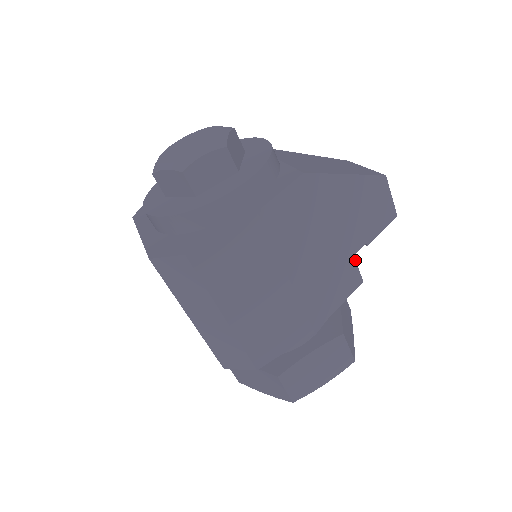
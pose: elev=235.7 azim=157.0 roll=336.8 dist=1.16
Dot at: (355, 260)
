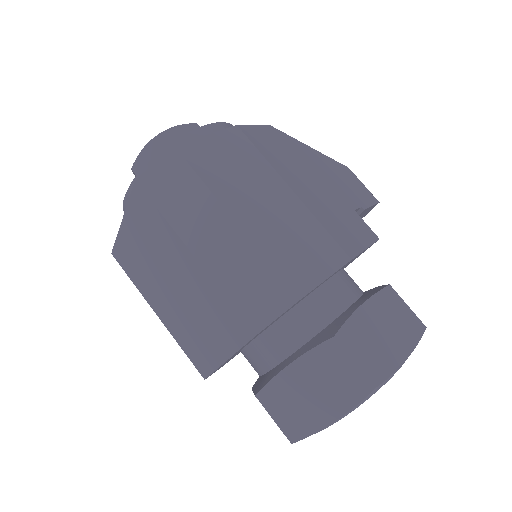
Dot at: (358, 215)
